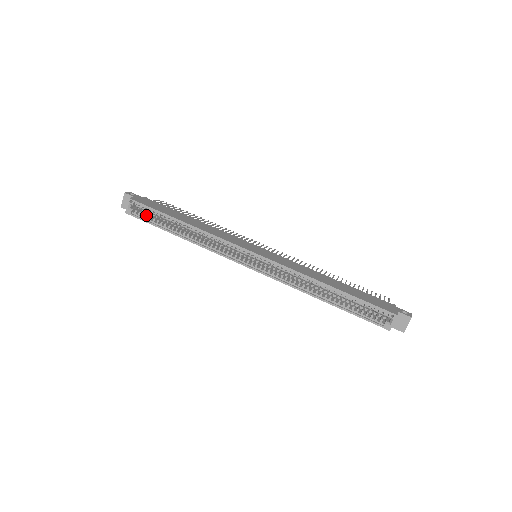
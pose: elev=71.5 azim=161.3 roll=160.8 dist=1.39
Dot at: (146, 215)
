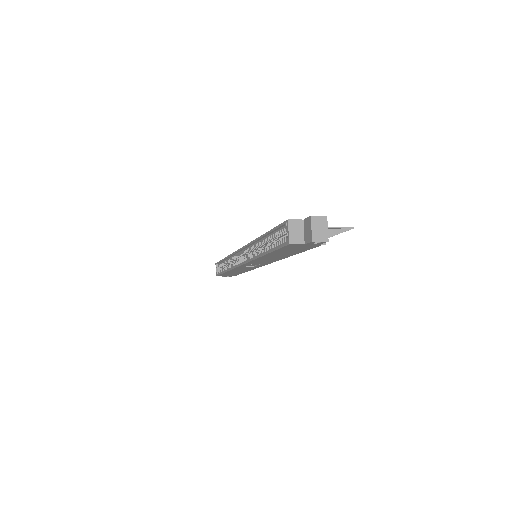
Dot at: occluded
